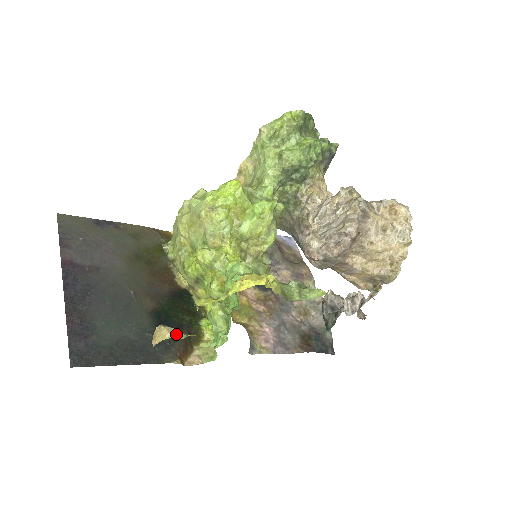
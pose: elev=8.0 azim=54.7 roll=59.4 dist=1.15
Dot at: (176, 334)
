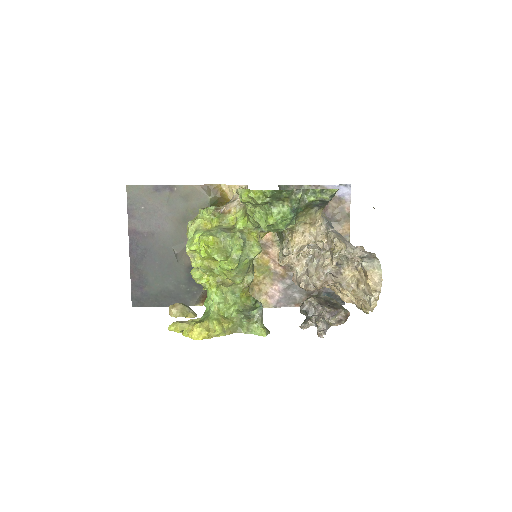
Dot at: (178, 315)
